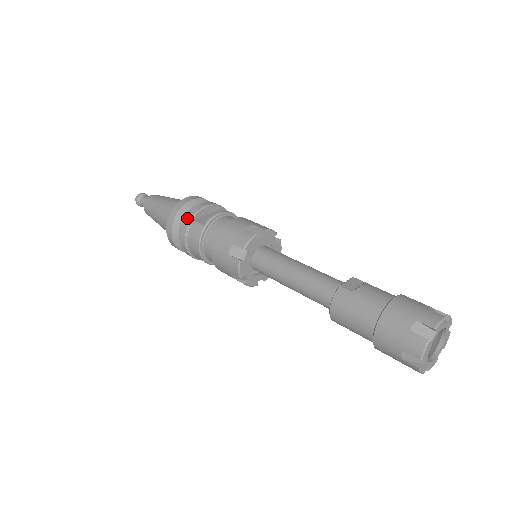
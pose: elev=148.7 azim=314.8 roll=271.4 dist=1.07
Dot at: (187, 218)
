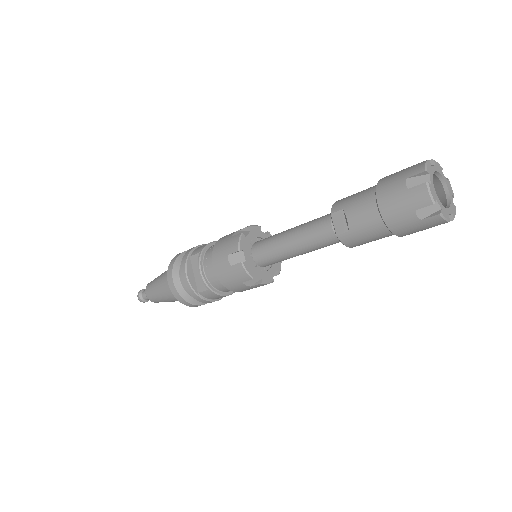
Dot at: (194, 297)
